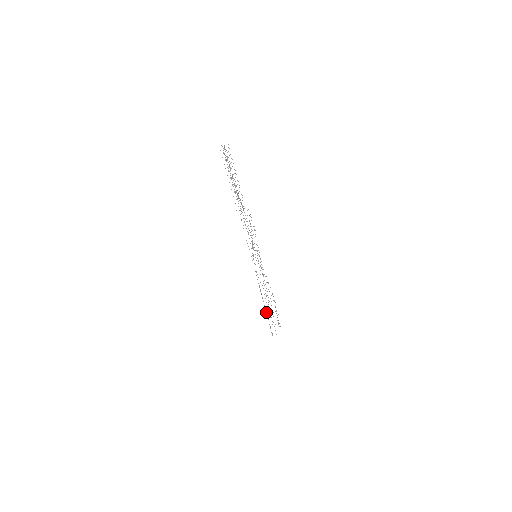
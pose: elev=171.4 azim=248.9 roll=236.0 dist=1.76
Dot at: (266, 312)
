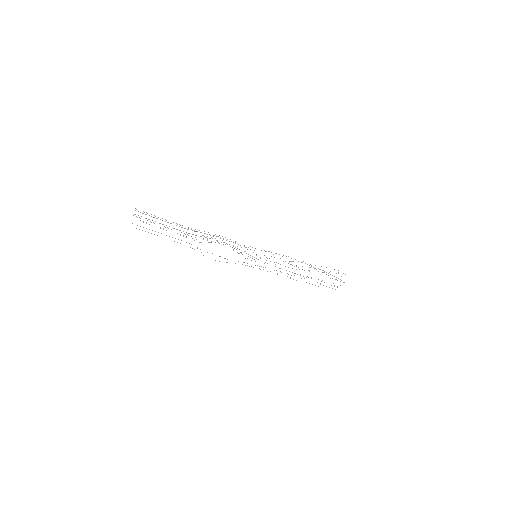
Dot at: occluded
